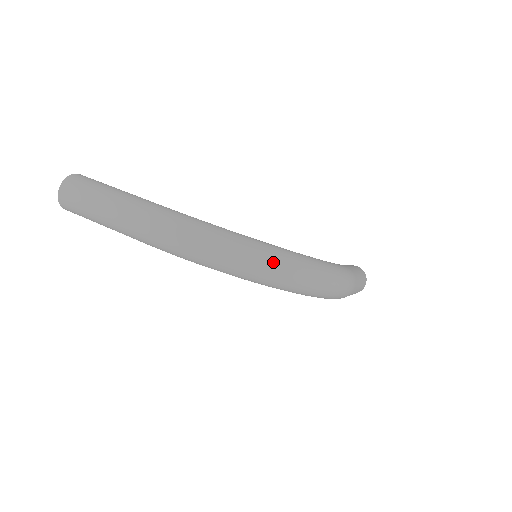
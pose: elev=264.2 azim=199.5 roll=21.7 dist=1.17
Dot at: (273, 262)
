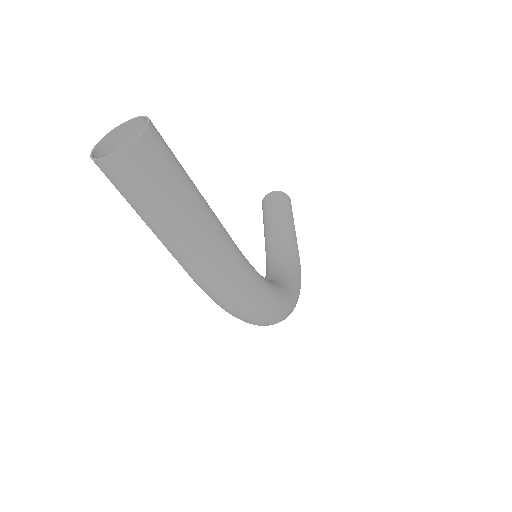
Dot at: occluded
